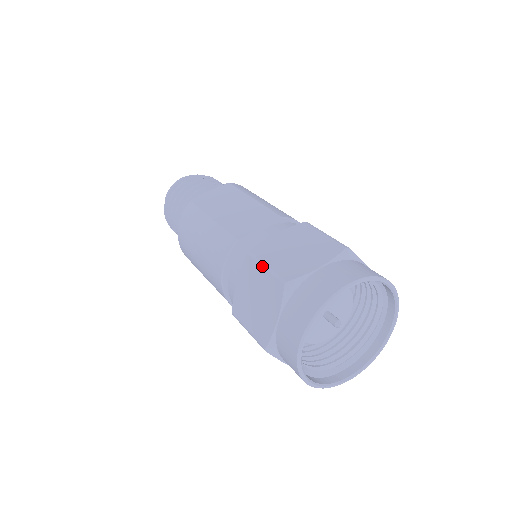
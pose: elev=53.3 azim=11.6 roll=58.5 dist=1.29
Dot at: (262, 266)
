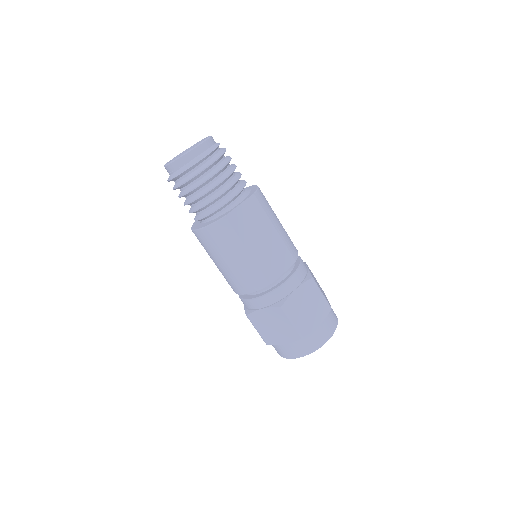
Dot at: (290, 321)
